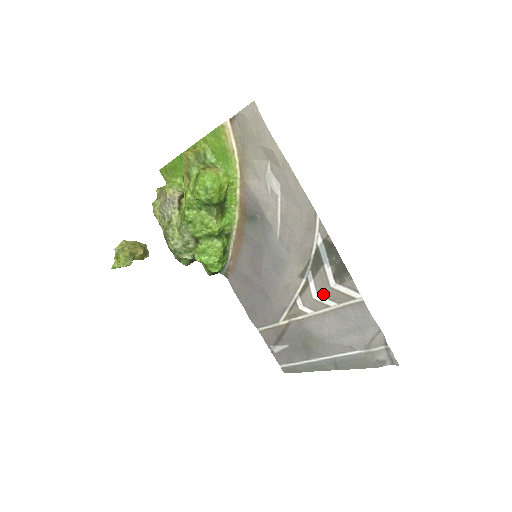
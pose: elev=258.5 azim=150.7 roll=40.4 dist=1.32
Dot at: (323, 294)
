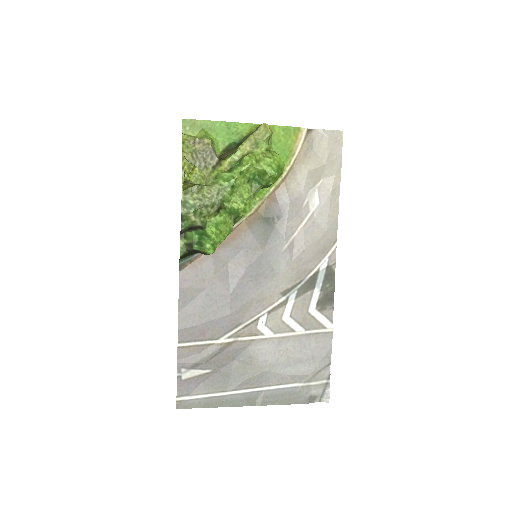
Dot at: (296, 317)
